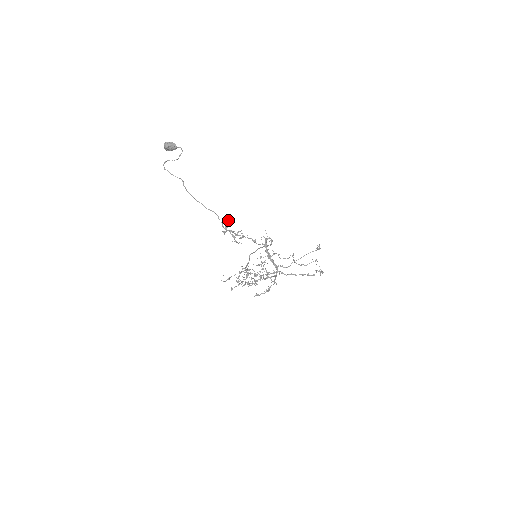
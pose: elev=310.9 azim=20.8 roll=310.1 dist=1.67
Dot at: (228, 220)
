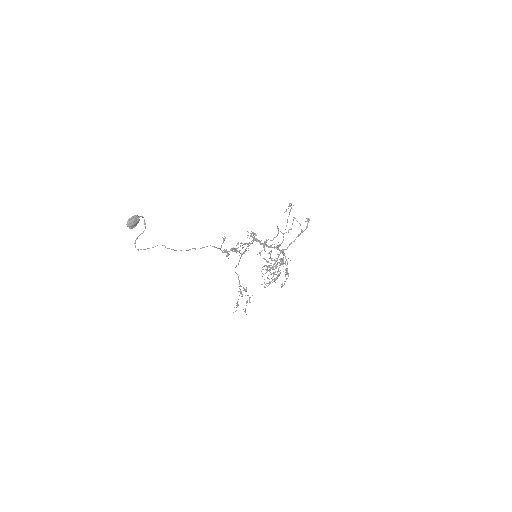
Dot at: (223, 242)
